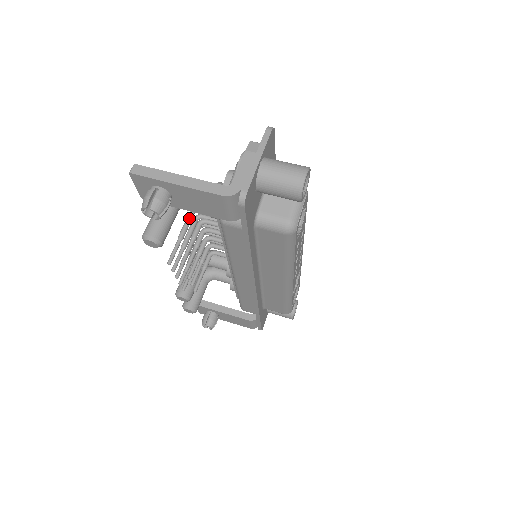
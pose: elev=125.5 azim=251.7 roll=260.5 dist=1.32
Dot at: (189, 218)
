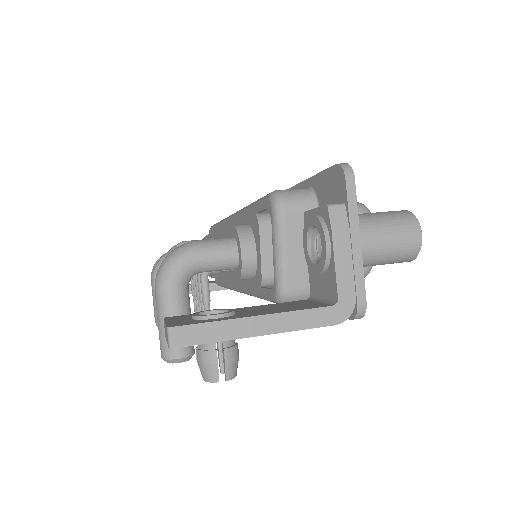
Dot at: occluded
